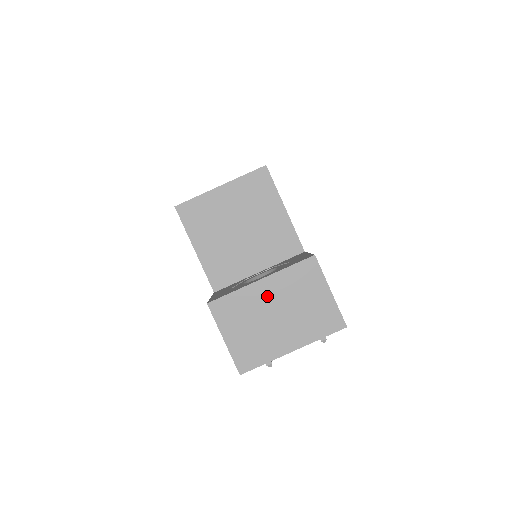
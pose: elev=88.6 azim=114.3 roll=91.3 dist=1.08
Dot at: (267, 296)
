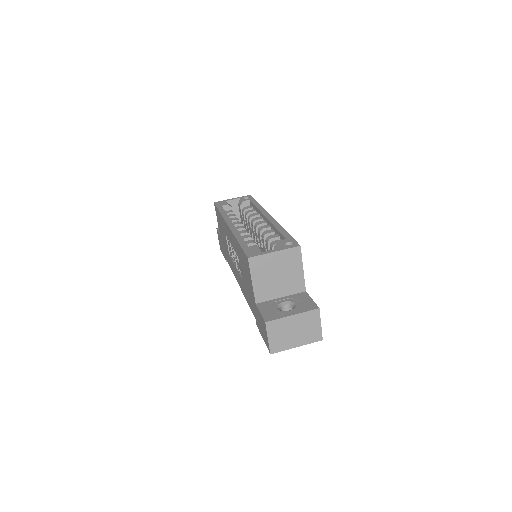
Dot at: (293, 323)
